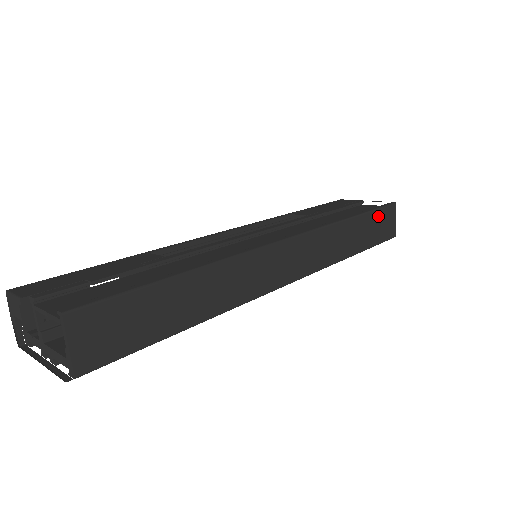
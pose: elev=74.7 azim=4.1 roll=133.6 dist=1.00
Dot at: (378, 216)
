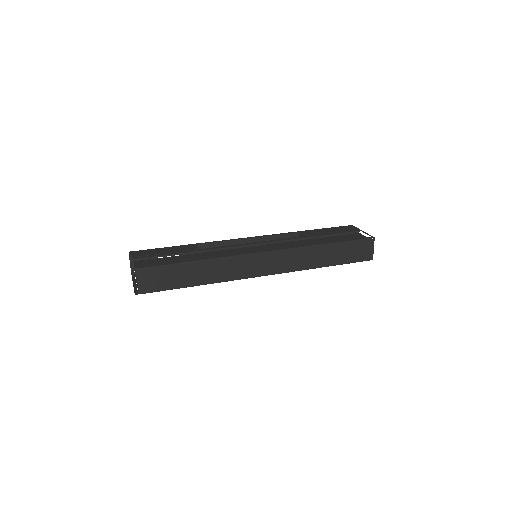
Dot at: (352, 245)
